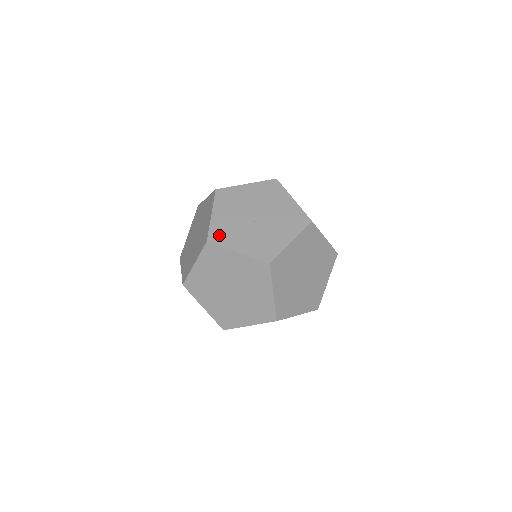
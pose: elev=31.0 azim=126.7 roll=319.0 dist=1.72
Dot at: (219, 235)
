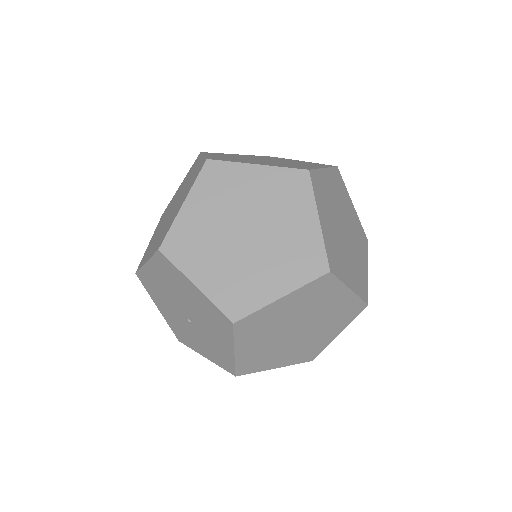
Dot at: occluded
